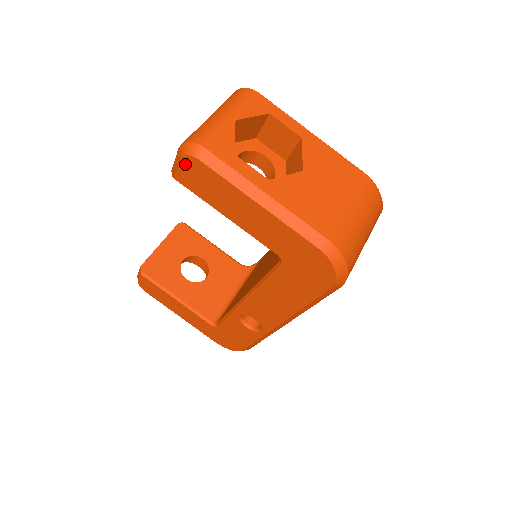
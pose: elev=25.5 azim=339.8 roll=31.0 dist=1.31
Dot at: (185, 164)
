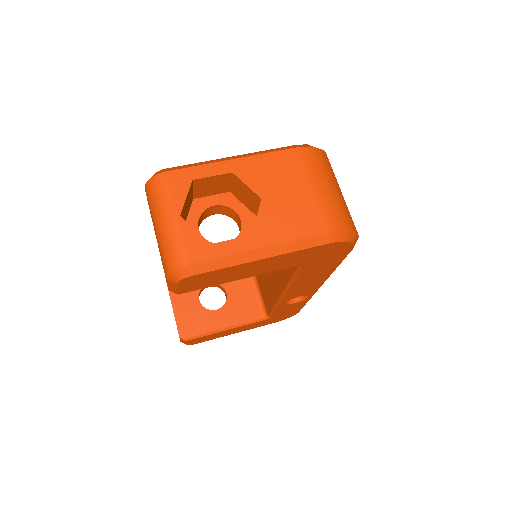
Dot at: (182, 284)
